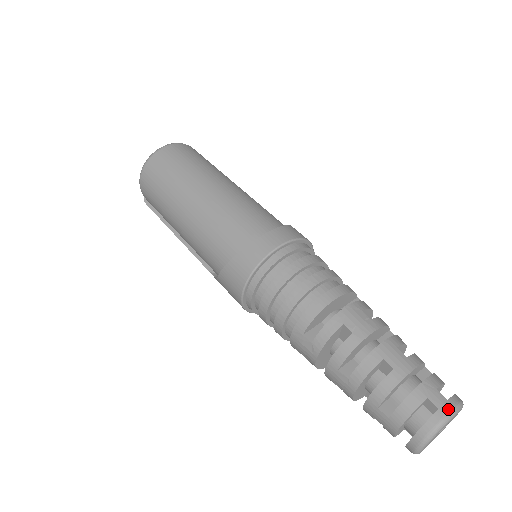
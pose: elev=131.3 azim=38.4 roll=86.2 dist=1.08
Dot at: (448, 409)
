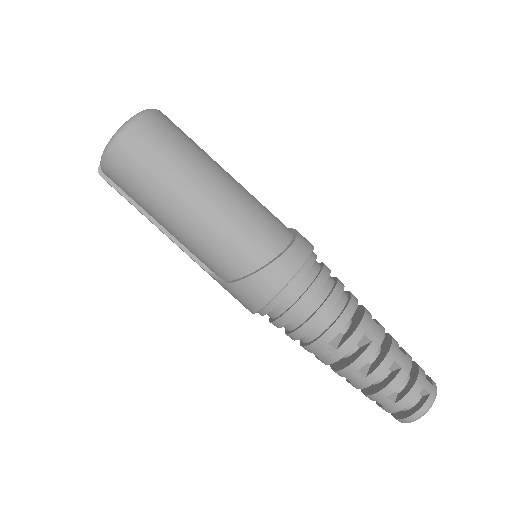
Dot at: (435, 392)
